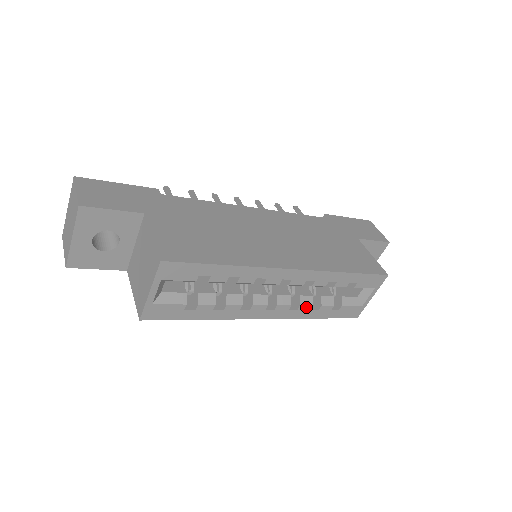
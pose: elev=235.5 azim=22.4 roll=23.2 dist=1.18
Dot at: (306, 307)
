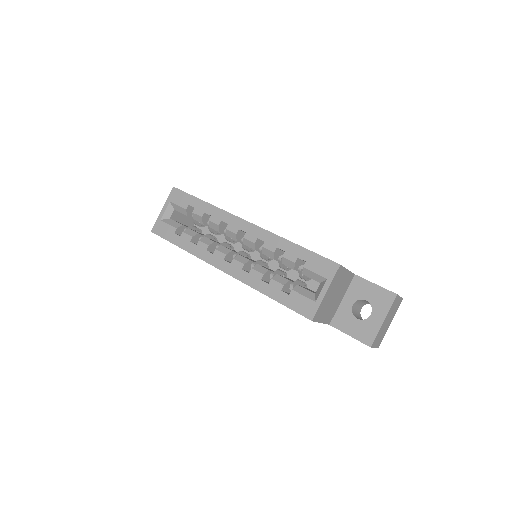
Dot at: (257, 274)
